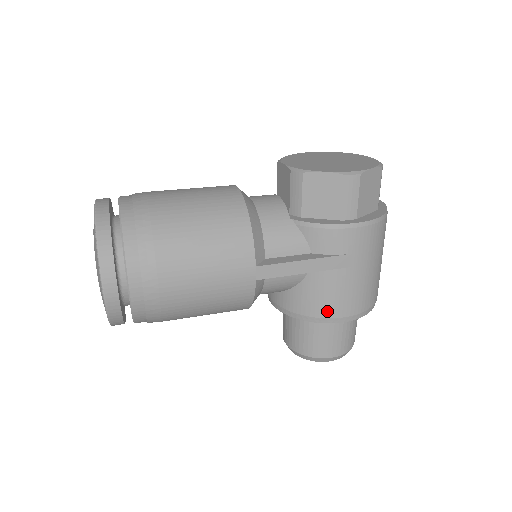
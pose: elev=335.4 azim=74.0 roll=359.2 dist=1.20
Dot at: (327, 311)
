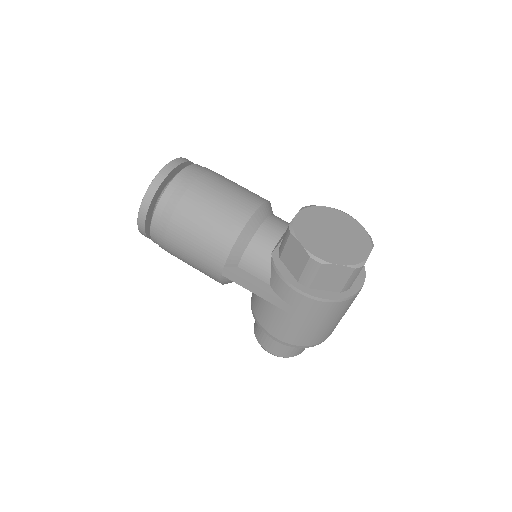
Dot at: (265, 325)
